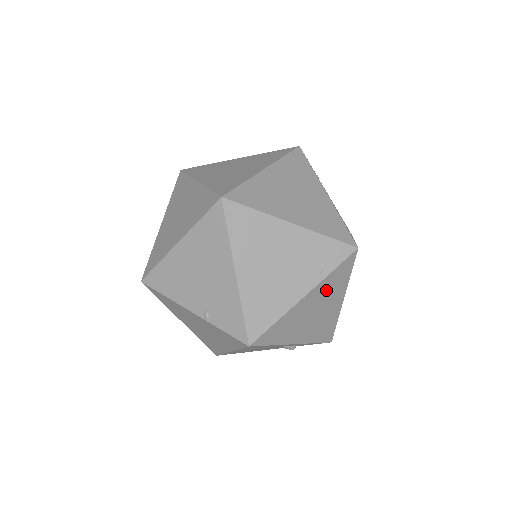
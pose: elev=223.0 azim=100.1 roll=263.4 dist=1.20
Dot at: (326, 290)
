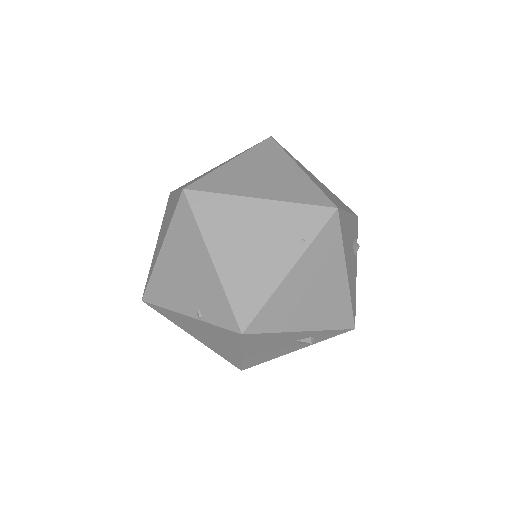
Dot at: (317, 262)
